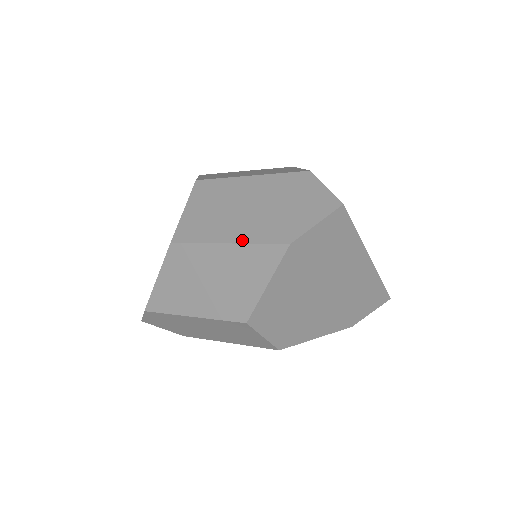
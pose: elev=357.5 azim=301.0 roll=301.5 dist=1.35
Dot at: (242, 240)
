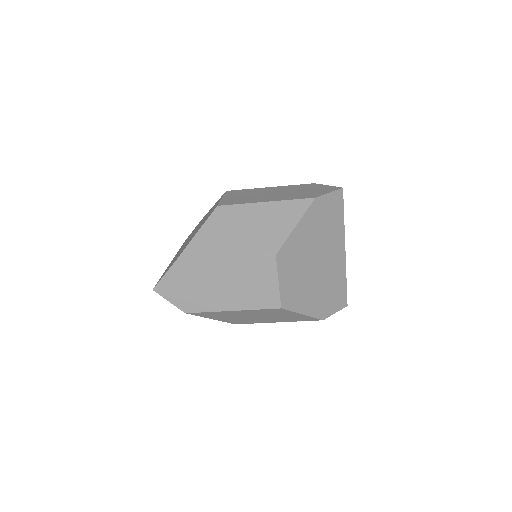
Dot at: (279, 200)
